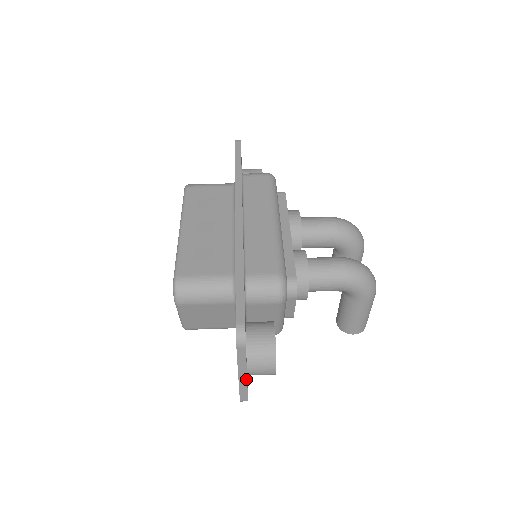
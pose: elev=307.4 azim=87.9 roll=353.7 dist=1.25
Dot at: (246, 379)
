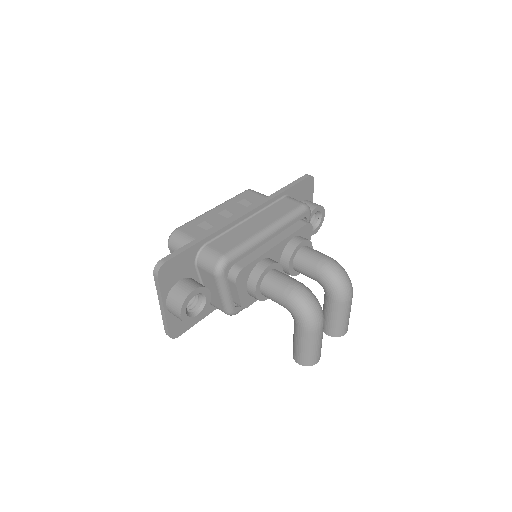
Dot at: (164, 311)
